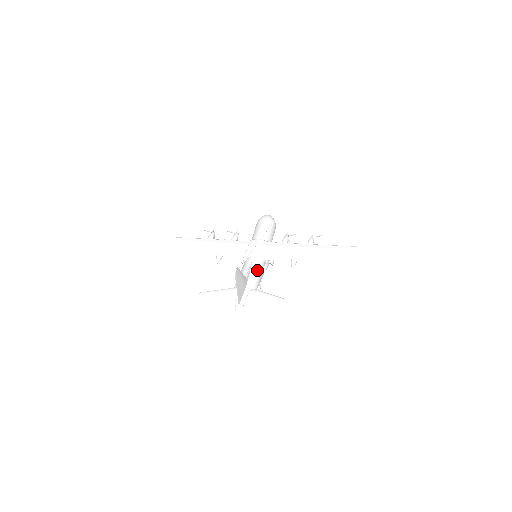
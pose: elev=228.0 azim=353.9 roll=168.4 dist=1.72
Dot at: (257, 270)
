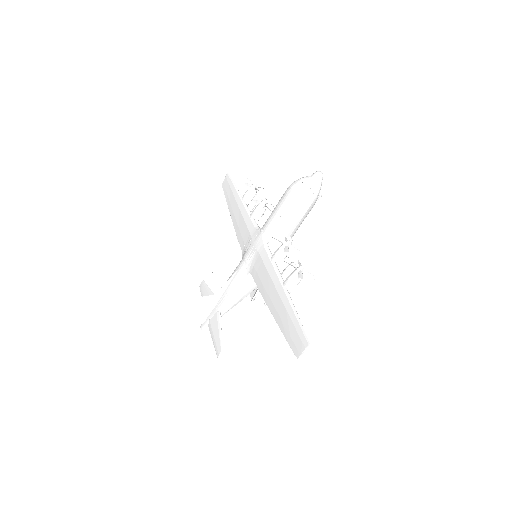
Dot at: (236, 286)
